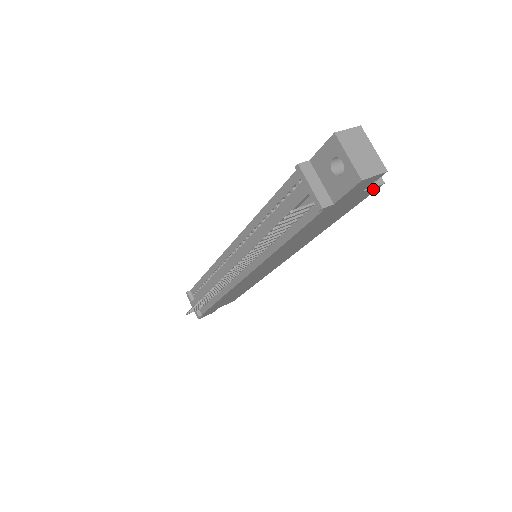
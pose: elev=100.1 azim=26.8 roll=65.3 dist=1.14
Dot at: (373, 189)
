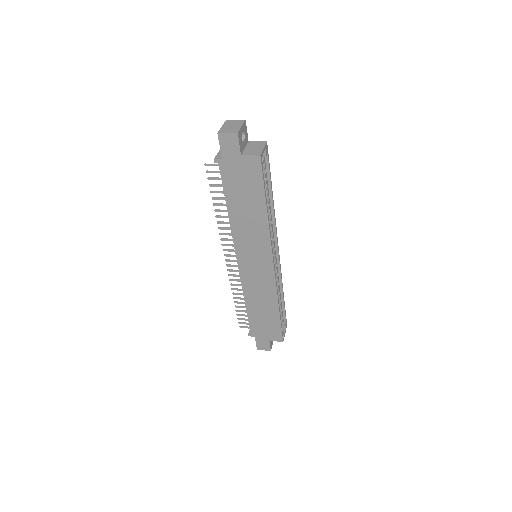
Dot at: (255, 160)
